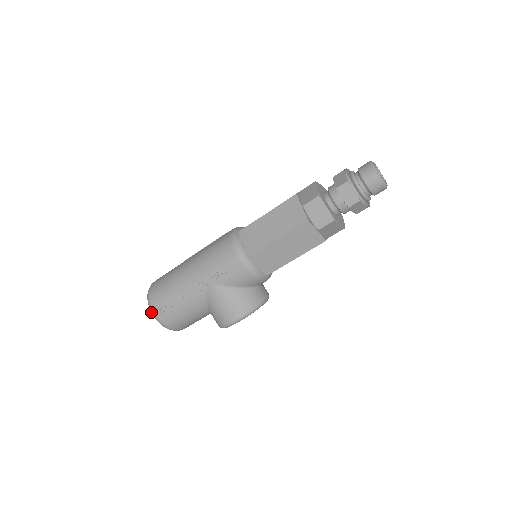
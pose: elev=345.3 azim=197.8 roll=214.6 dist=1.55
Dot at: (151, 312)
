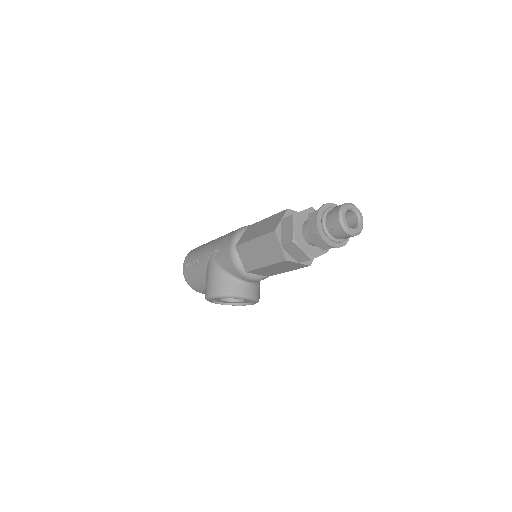
Dot at: occluded
